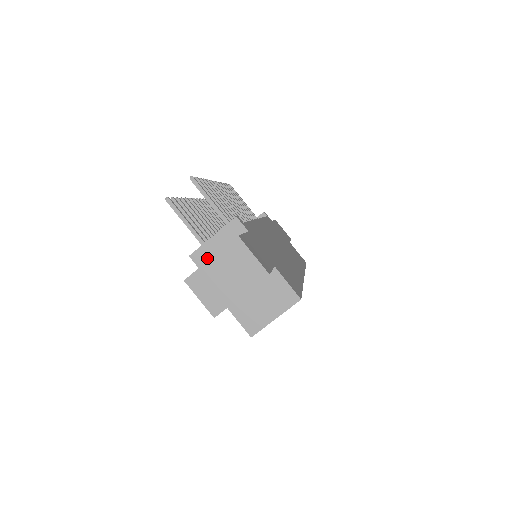
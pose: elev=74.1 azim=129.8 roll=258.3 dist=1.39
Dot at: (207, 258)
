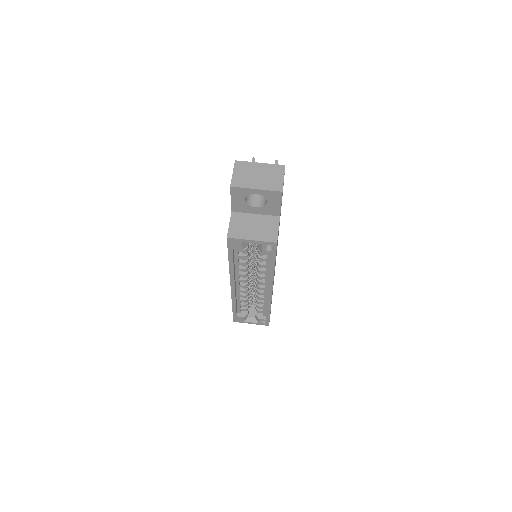
Dot at: occluded
